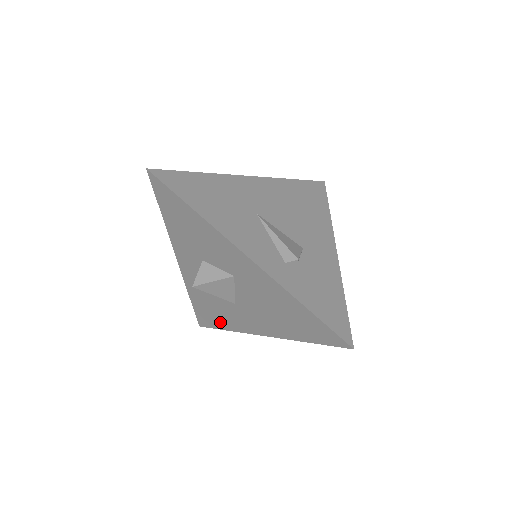
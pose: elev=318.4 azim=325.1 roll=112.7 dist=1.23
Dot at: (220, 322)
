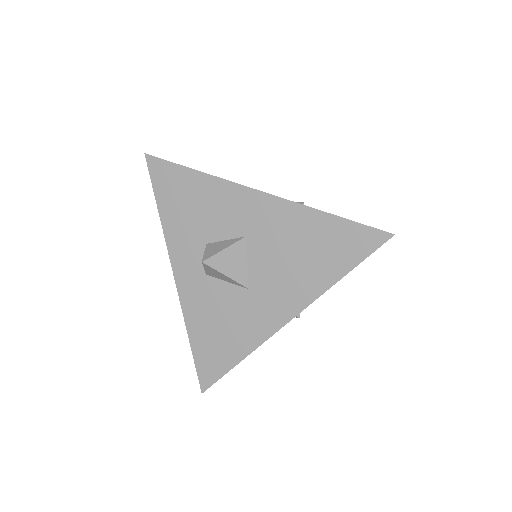
Dot at: (232, 351)
